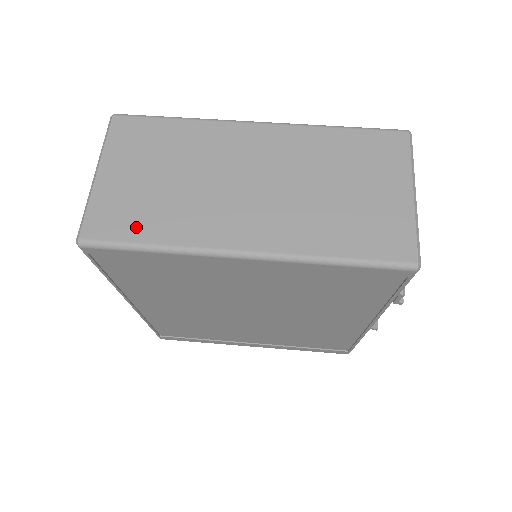
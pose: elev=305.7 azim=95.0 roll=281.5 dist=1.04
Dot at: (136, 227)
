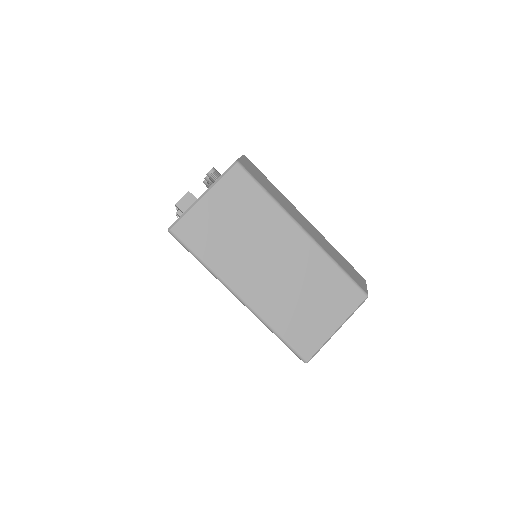
Dot at: (202, 244)
